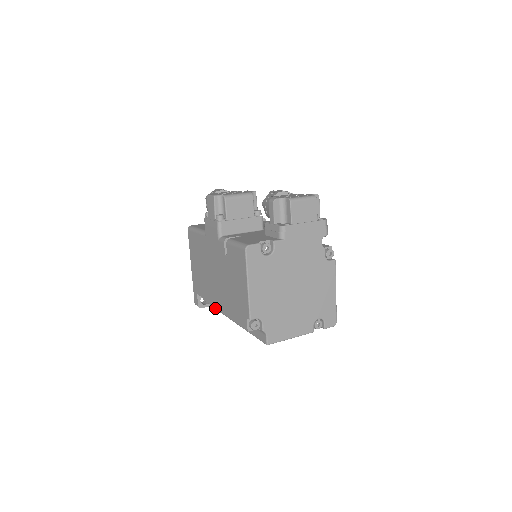
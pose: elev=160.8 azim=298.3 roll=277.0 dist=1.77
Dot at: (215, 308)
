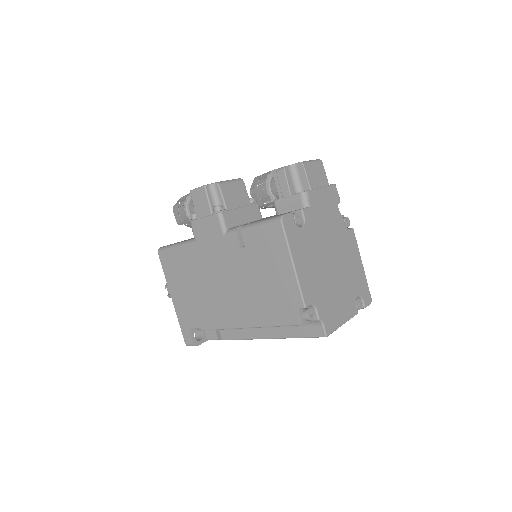
Dot at: (230, 328)
